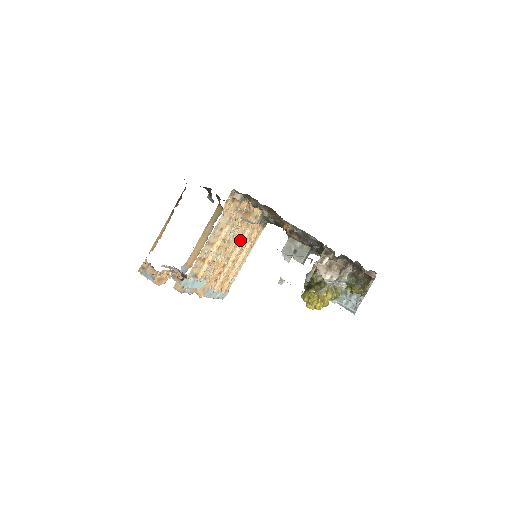
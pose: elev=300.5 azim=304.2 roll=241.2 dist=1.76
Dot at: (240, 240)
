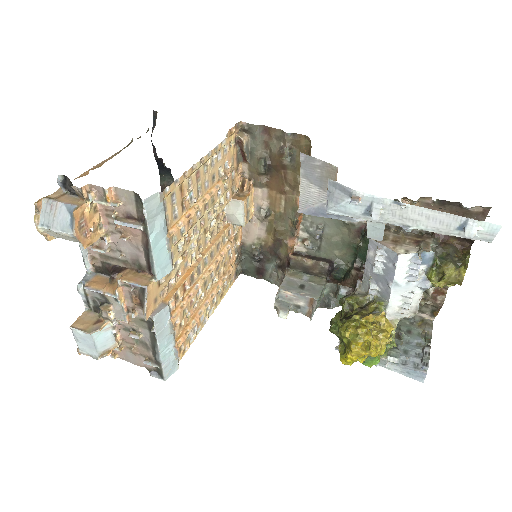
Dot at: (217, 253)
